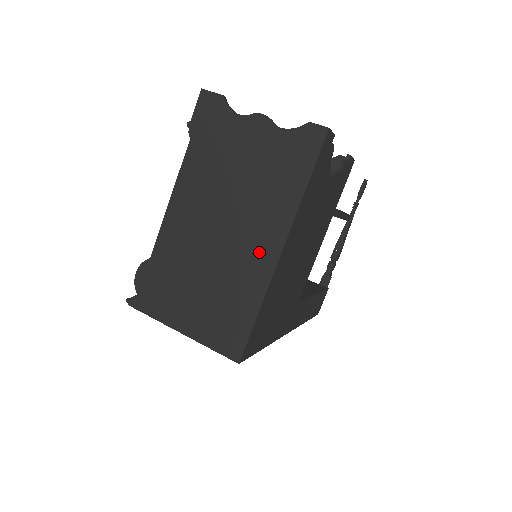
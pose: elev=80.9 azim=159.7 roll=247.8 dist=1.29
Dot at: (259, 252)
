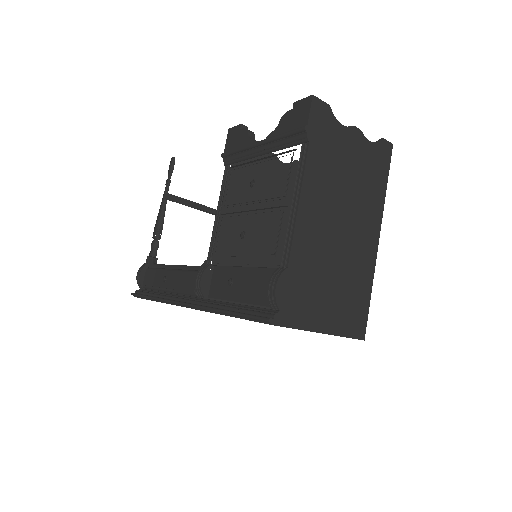
Dot at: (367, 243)
